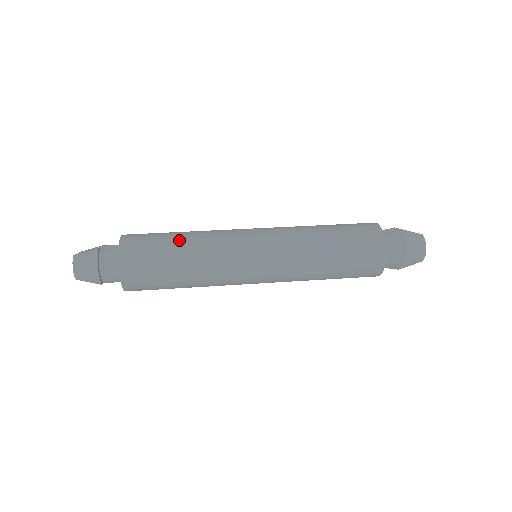
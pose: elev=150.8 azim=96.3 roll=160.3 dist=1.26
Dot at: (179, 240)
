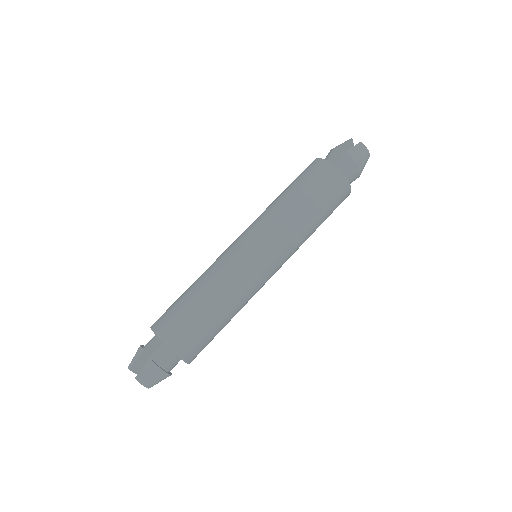
Dot at: (207, 305)
